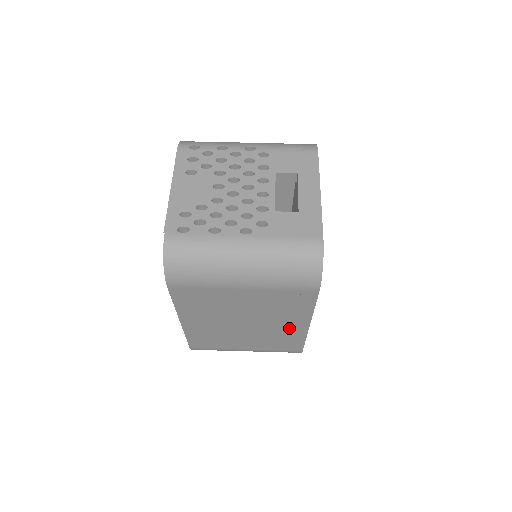
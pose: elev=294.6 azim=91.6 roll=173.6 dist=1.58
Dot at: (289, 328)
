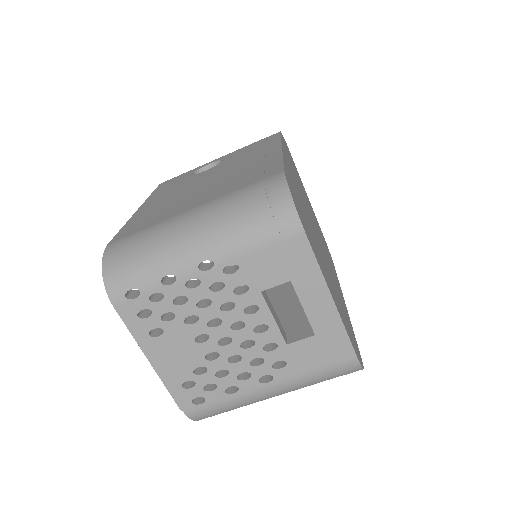
Dot at: occluded
